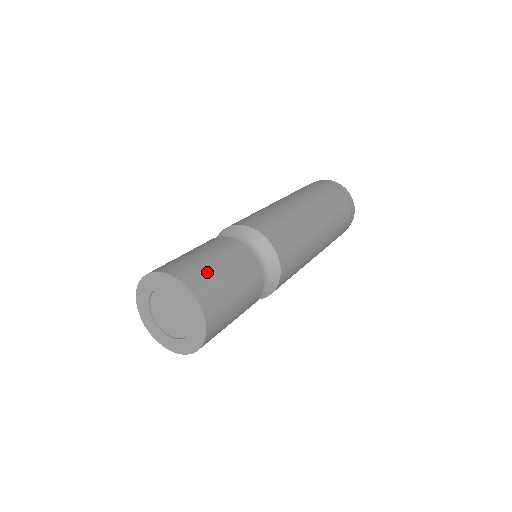
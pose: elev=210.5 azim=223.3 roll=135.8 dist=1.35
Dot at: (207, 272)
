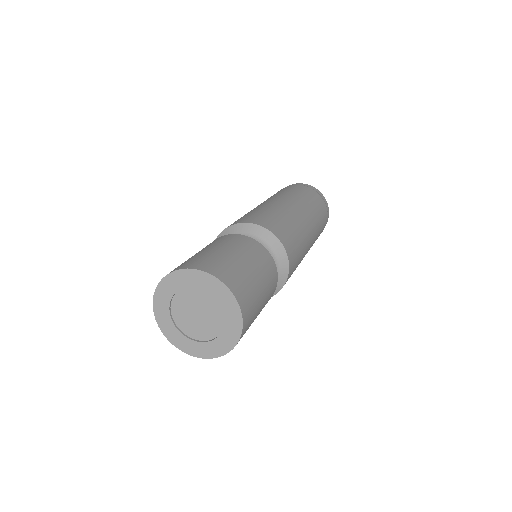
Dot at: (225, 261)
